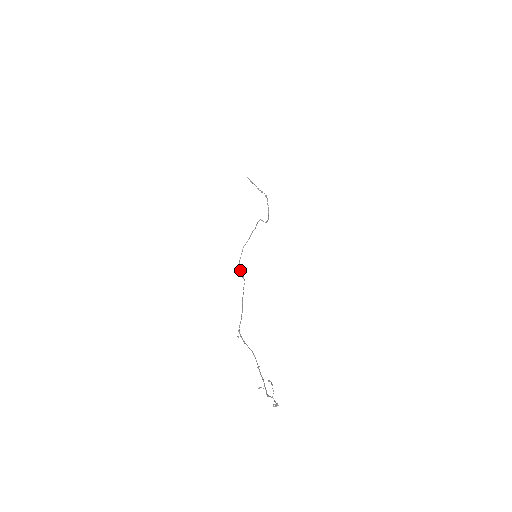
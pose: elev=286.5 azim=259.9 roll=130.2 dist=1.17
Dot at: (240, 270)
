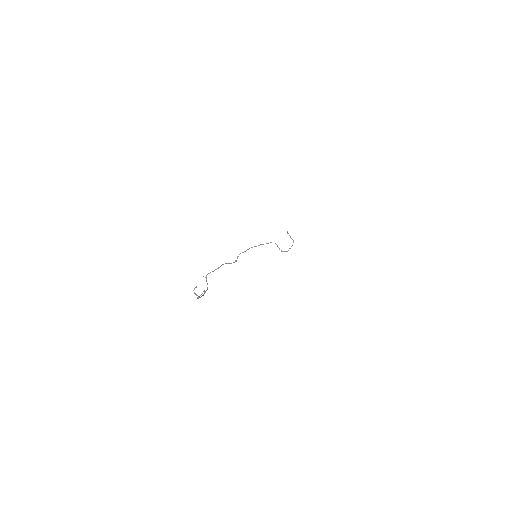
Dot at: (237, 258)
